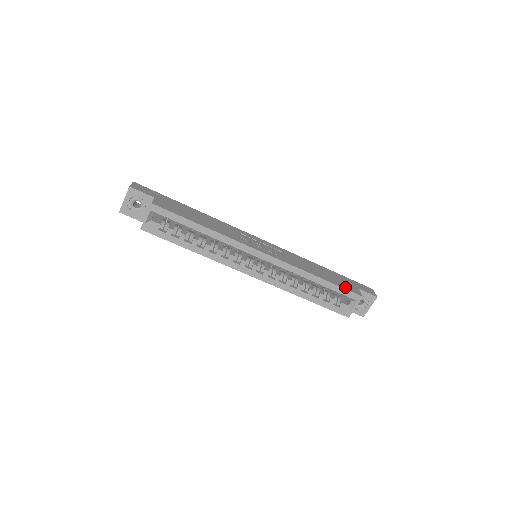
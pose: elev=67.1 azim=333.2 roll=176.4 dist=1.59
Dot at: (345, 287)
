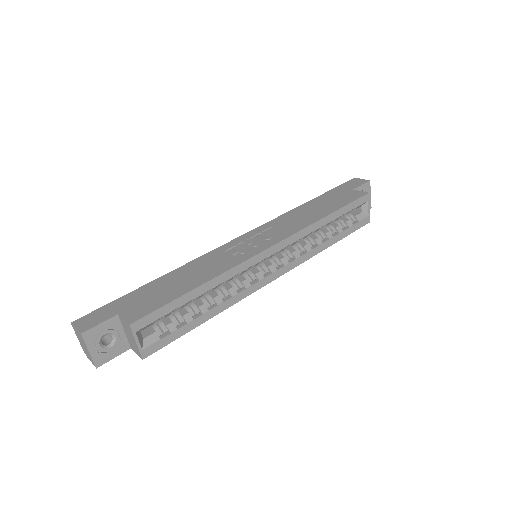
Dot at: (349, 200)
